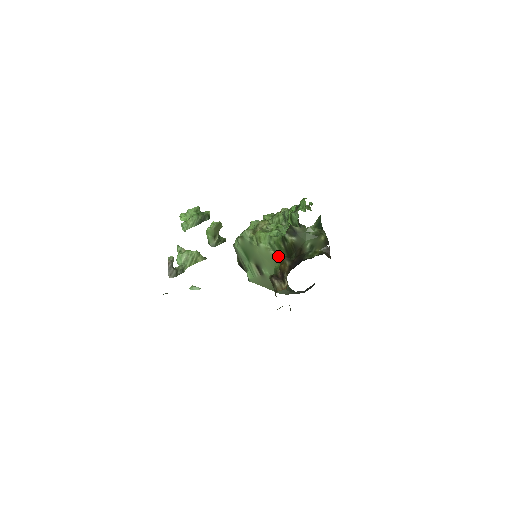
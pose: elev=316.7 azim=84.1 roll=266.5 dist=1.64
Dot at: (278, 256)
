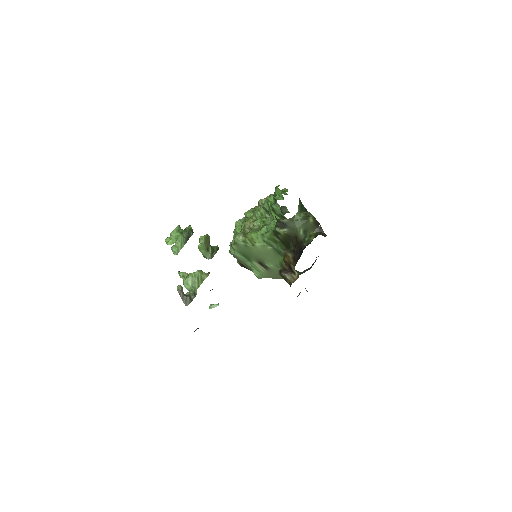
Dot at: (277, 249)
